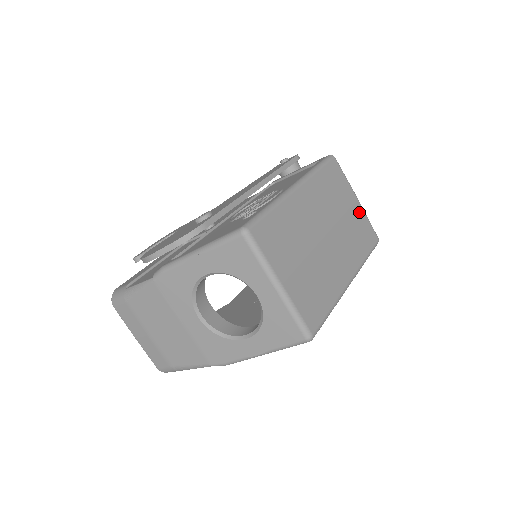
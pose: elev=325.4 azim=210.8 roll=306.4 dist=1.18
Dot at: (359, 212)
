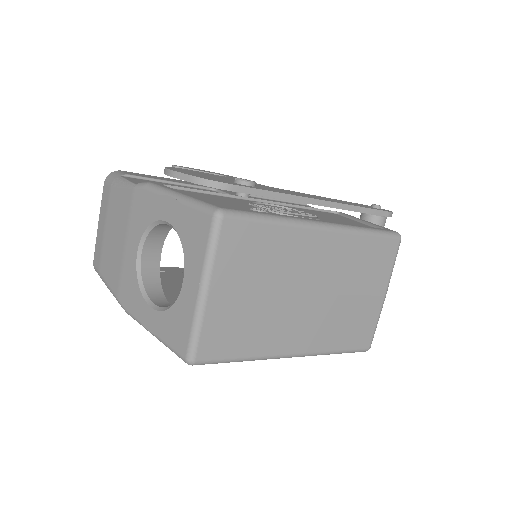
Dot at: (373, 308)
